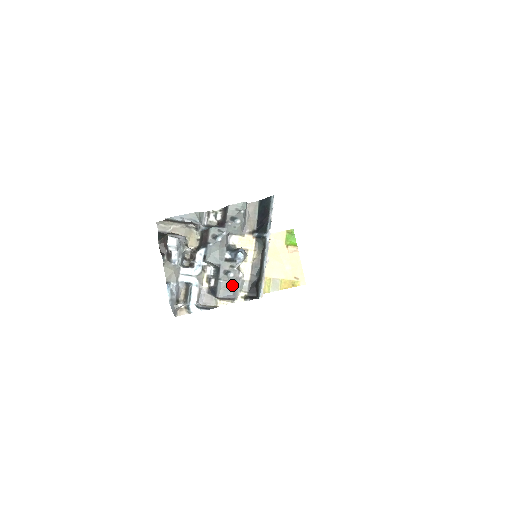
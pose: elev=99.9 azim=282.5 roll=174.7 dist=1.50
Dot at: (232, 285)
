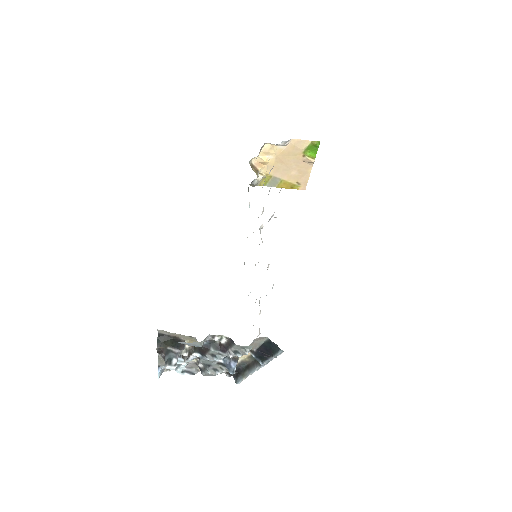
Dot at: occluded
